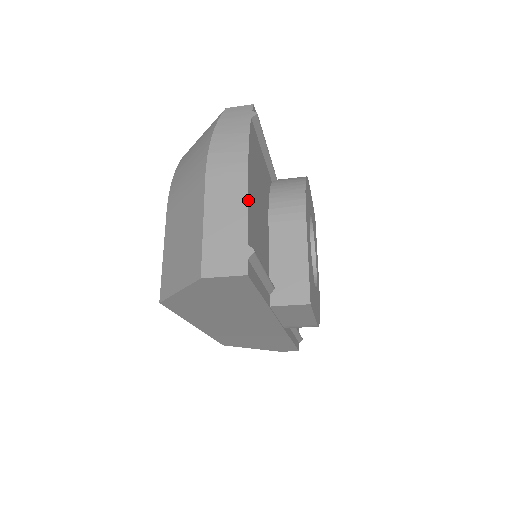
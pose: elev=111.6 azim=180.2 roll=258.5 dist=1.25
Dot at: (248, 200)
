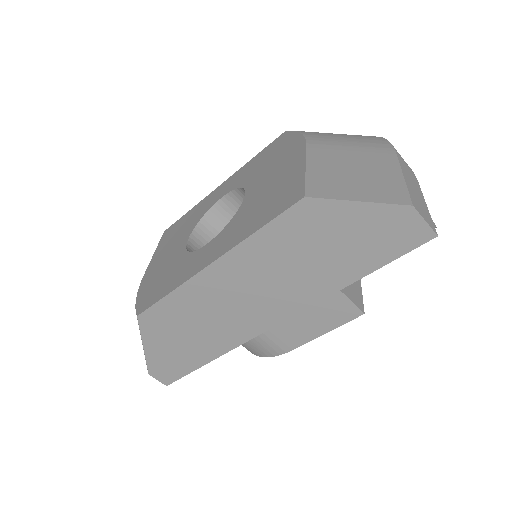
Dot at: occluded
